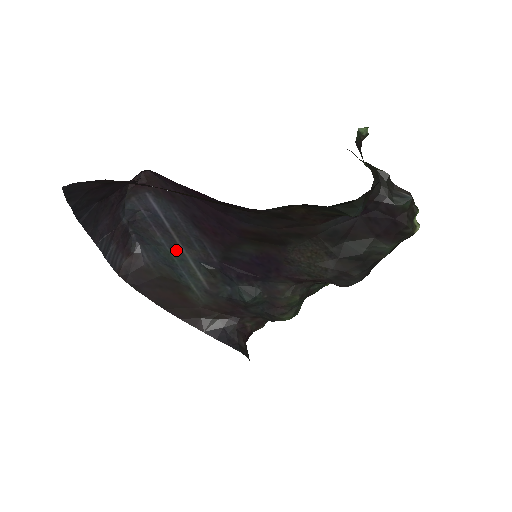
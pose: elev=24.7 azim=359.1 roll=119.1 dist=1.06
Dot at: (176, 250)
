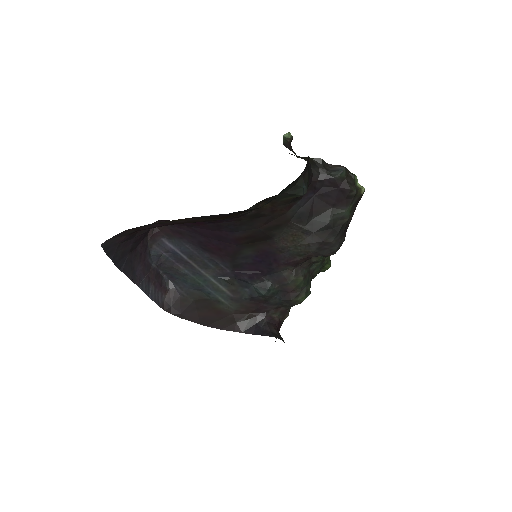
Dot at: (198, 275)
